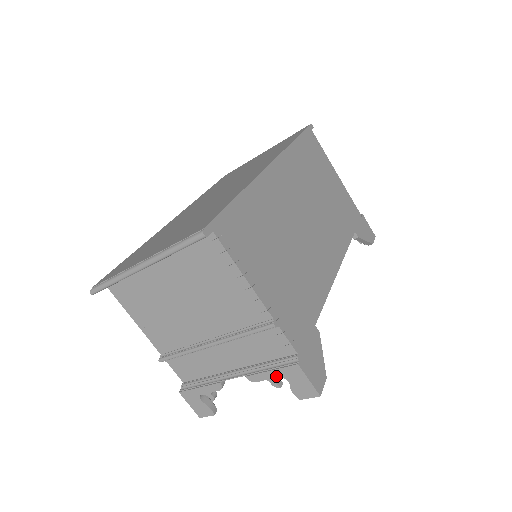
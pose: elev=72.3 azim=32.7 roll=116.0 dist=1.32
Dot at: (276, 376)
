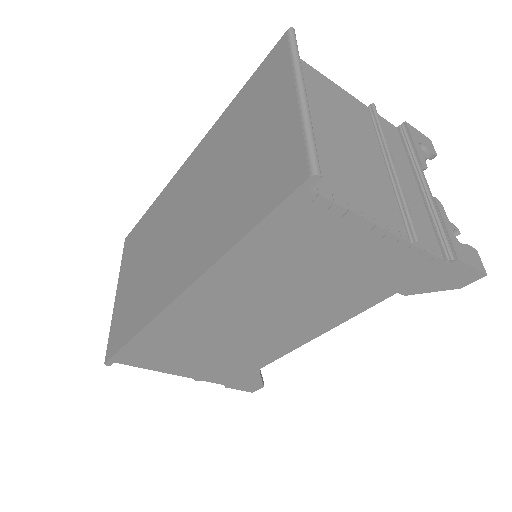
Dot at: occluded
